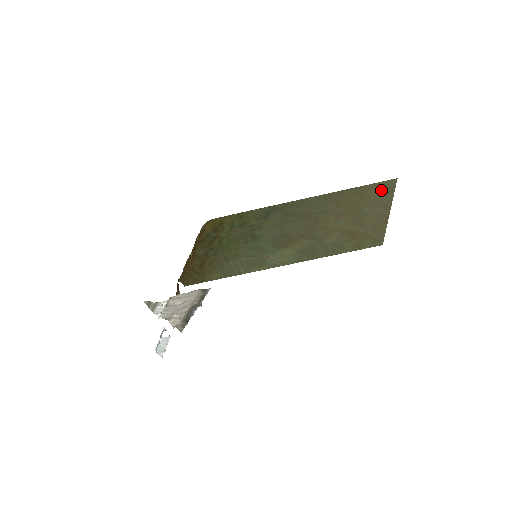
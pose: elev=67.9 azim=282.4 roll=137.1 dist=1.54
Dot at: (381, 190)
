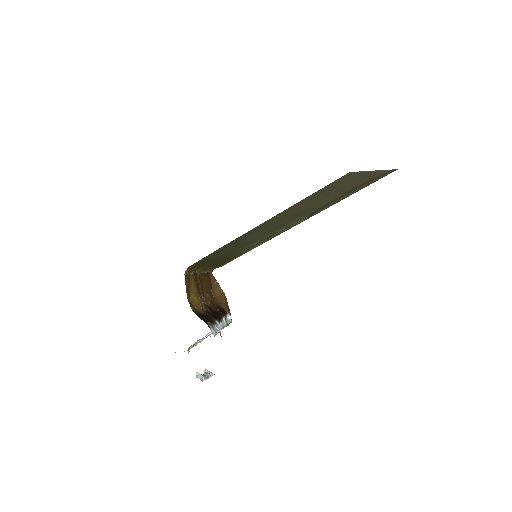
Dot at: (341, 180)
